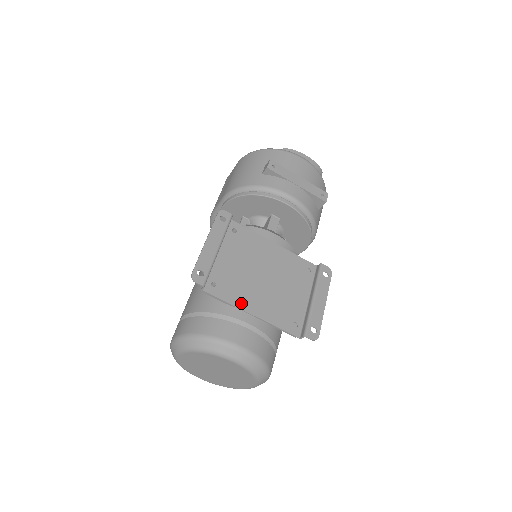
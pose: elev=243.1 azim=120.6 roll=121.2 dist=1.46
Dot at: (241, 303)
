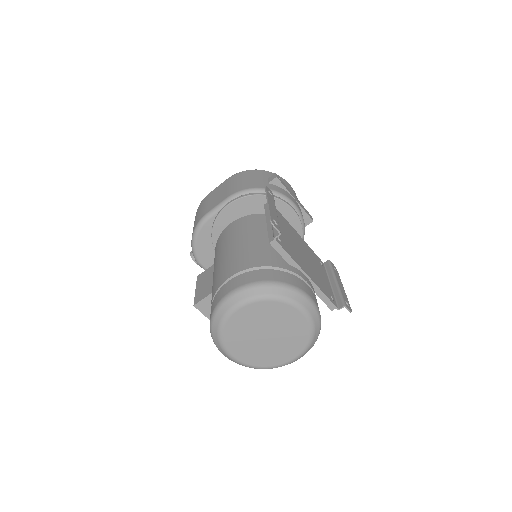
Dot at: (299, 263)
